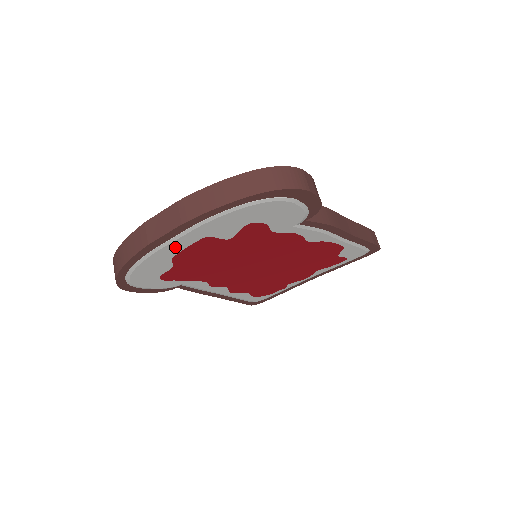
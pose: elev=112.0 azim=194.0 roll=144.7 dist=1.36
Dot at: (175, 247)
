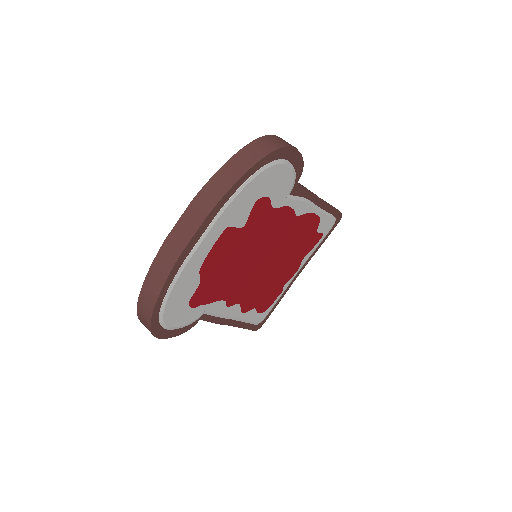
Dot at: (202, 252)
